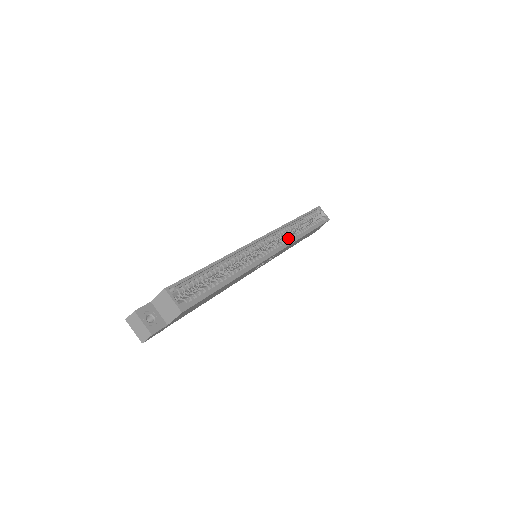
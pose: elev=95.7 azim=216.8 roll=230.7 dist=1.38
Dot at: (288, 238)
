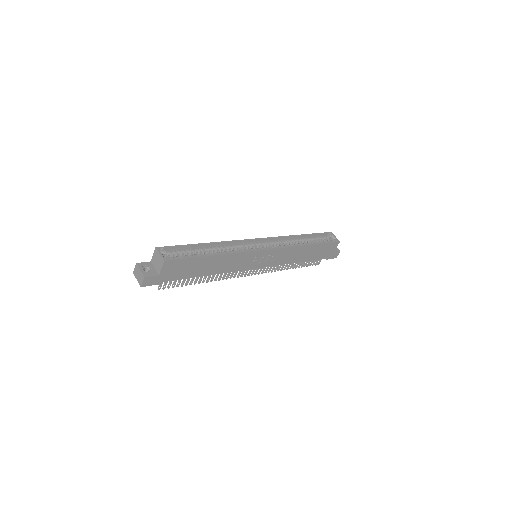
Dot at: (286, 245)
